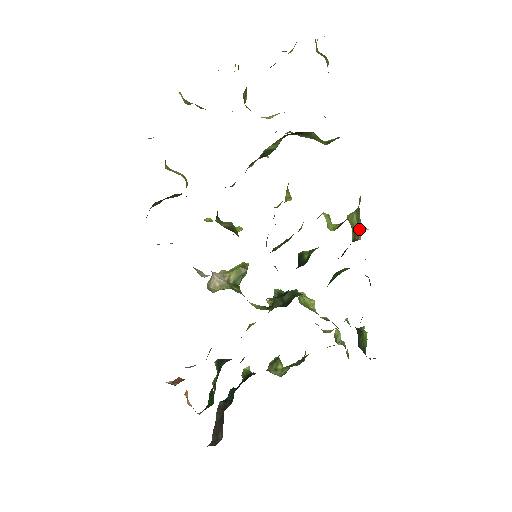
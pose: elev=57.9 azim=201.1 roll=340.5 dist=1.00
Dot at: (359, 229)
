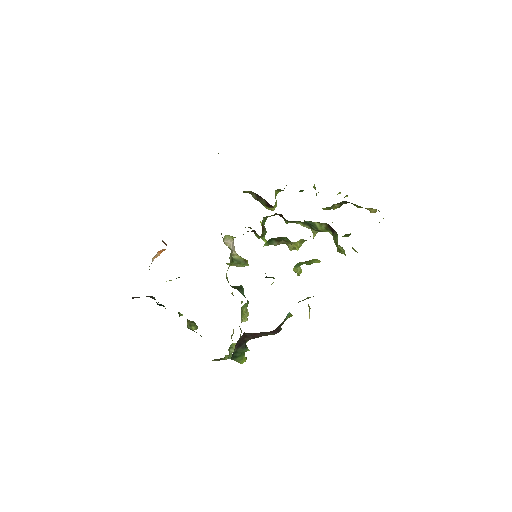
Dot at: (305, 299)
